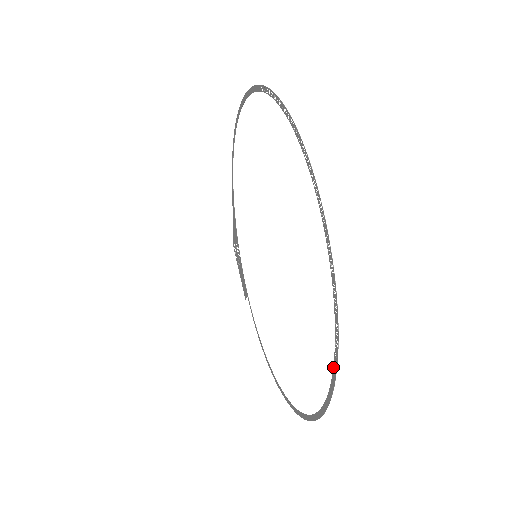
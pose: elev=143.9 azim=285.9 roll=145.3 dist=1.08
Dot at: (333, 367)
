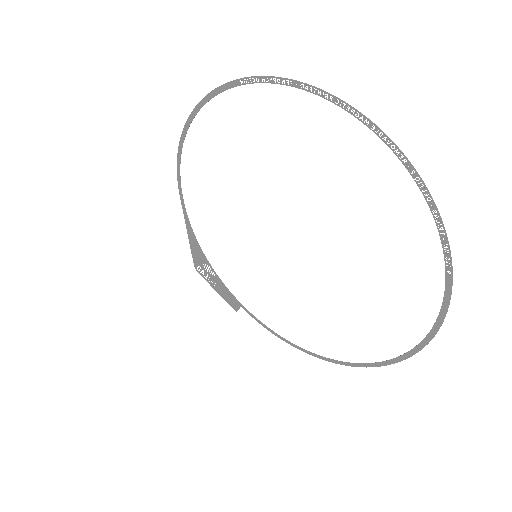
Dot at: (445, 285)
